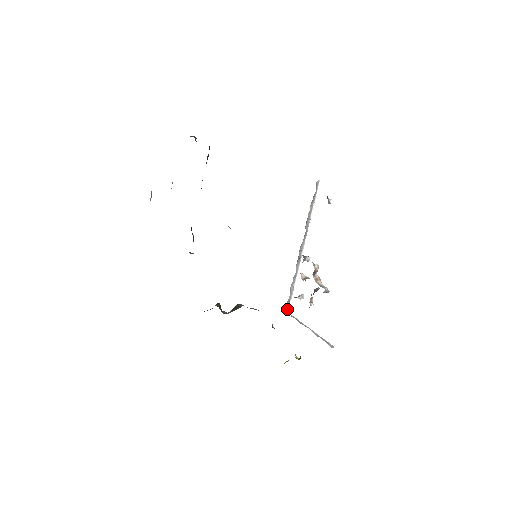
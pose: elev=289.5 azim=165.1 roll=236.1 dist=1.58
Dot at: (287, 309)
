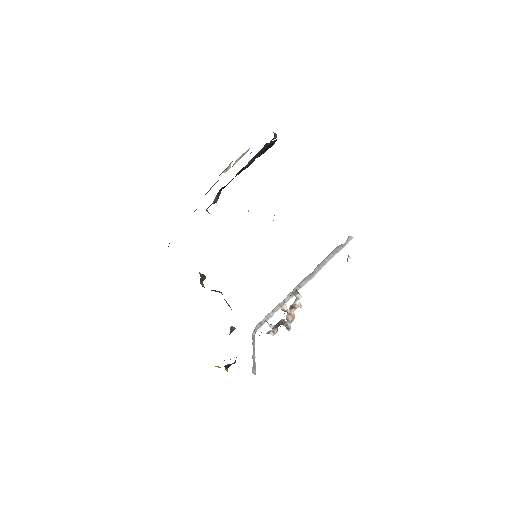
Dot at: (255, 330)
